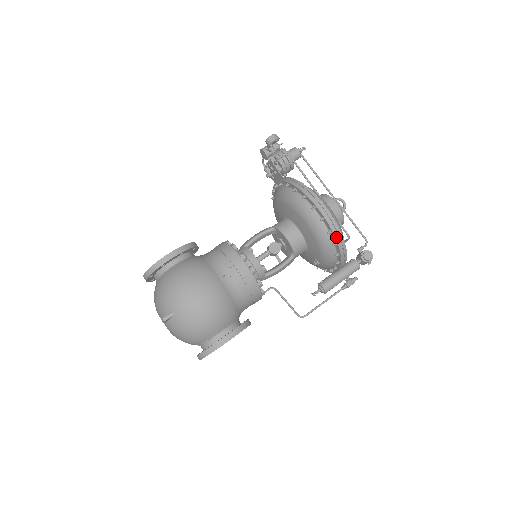
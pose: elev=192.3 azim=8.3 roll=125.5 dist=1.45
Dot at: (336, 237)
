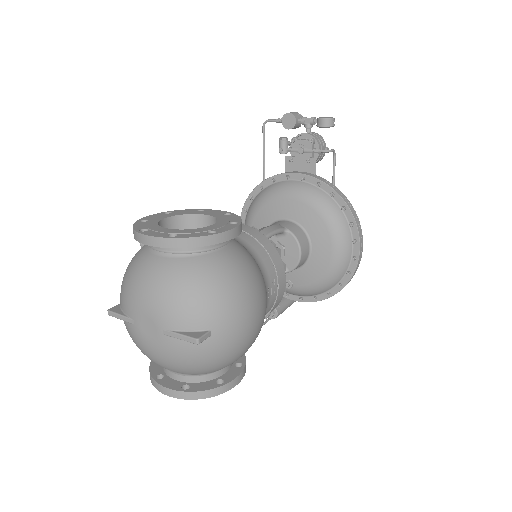
Dot at: (349, 281)
